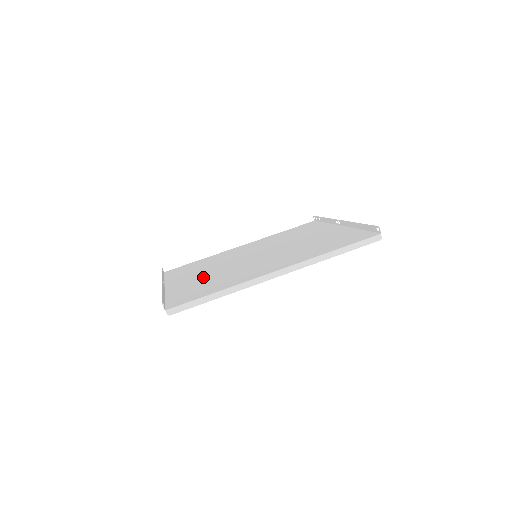
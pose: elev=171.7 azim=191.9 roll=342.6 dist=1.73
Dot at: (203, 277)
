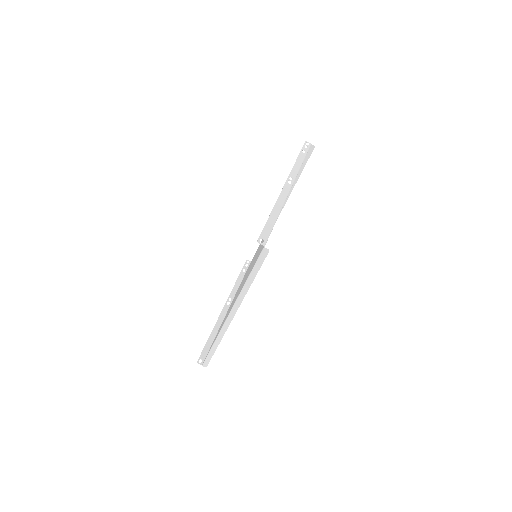
Dot at: occluded
